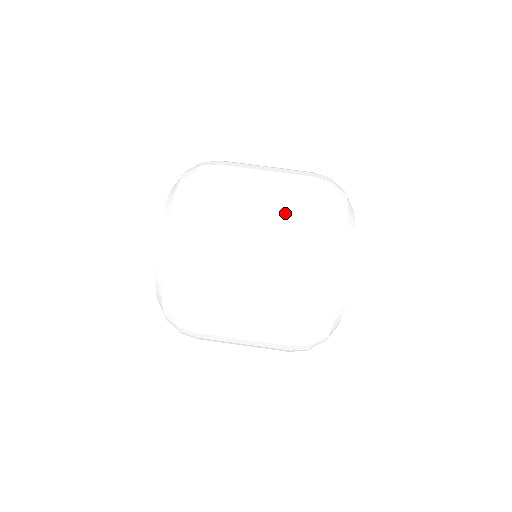
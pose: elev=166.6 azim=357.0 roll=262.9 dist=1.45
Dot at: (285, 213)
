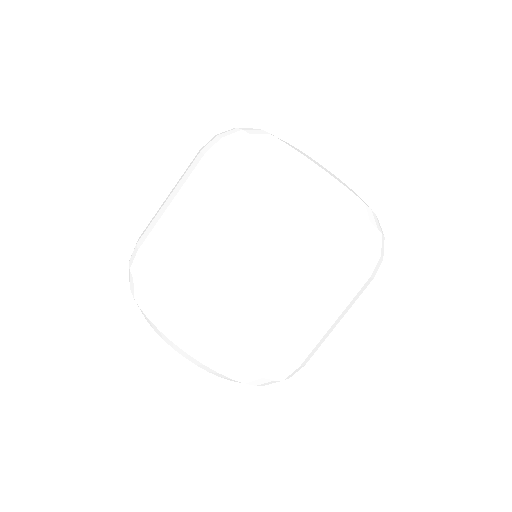
Dot at: occluded
